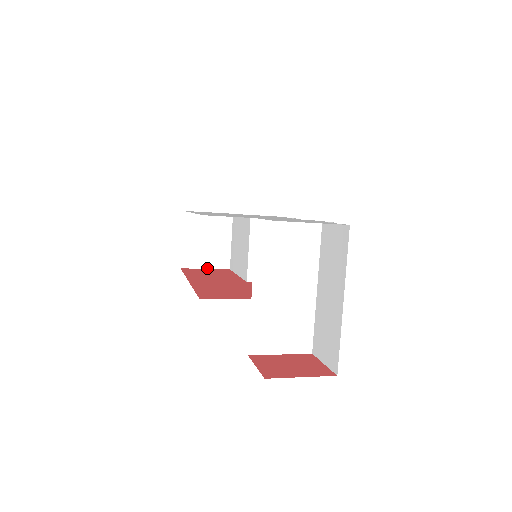
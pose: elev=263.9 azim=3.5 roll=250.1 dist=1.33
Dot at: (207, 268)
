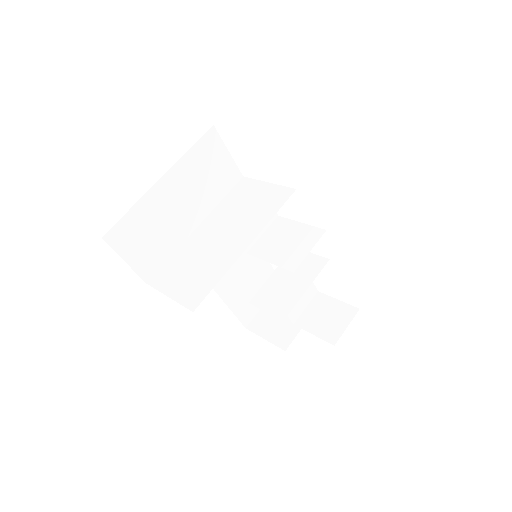
Dot at: (266, 339)
